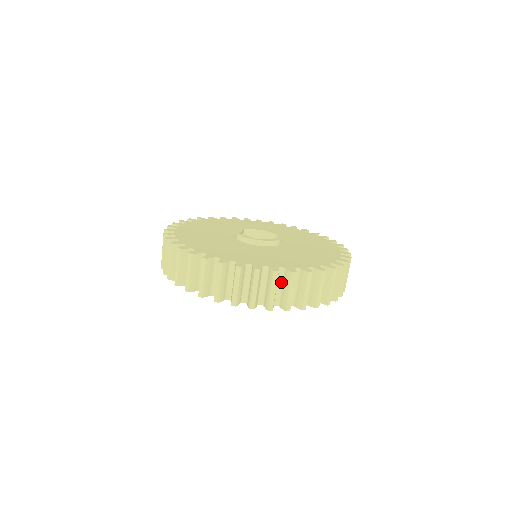
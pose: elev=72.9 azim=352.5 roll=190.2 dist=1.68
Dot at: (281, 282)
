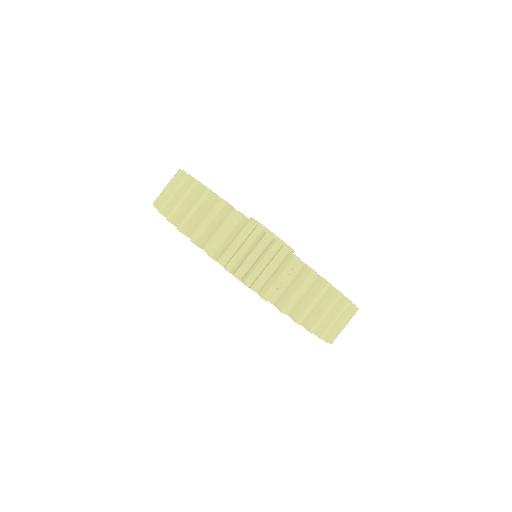
Dot at: occluded
